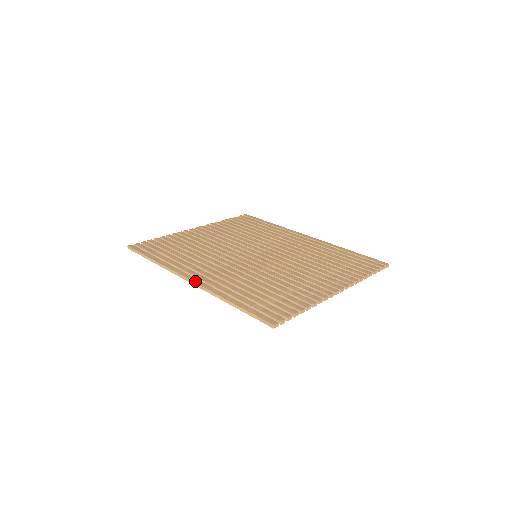
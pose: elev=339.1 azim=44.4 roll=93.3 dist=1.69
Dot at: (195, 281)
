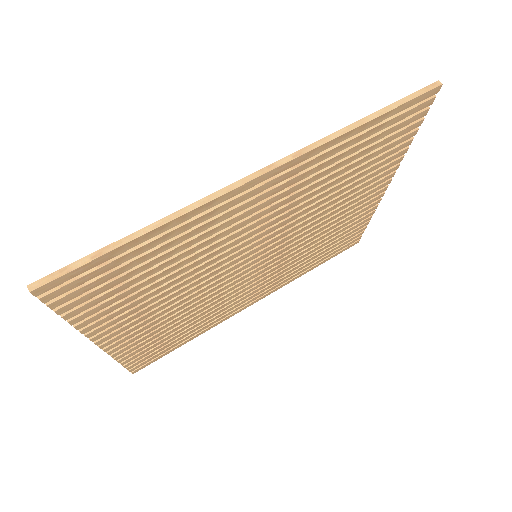
Dot at: (273, 164)
